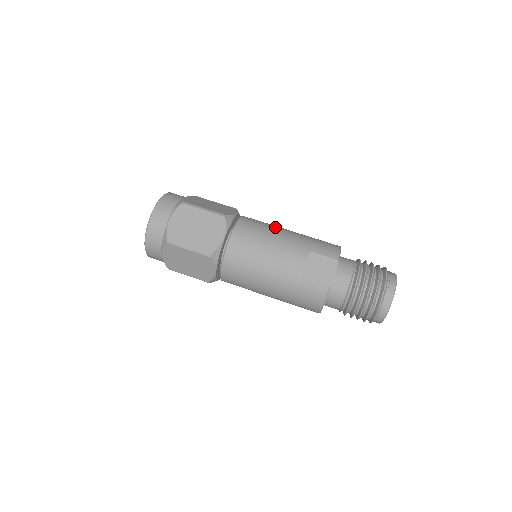
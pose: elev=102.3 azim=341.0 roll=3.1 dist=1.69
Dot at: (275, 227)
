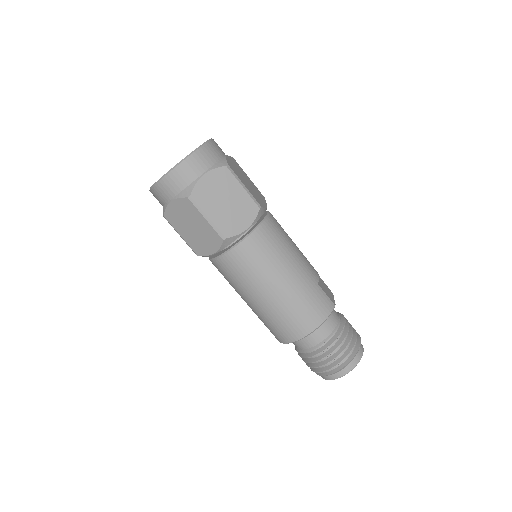
Dot at: occluded
